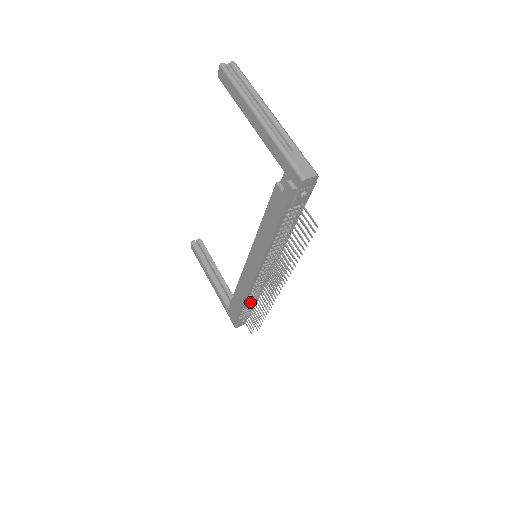
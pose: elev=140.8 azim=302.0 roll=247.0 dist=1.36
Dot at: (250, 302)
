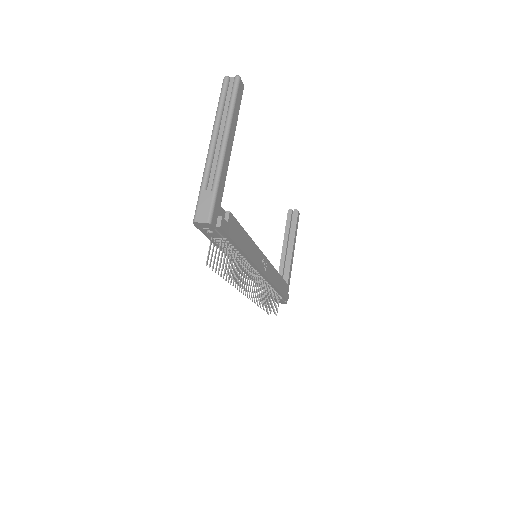
Dot at: occluded
